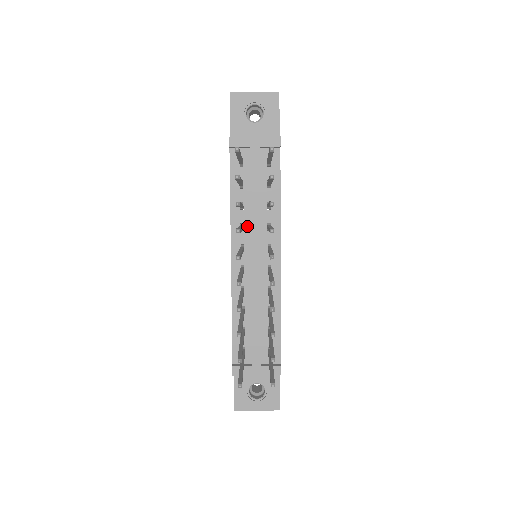
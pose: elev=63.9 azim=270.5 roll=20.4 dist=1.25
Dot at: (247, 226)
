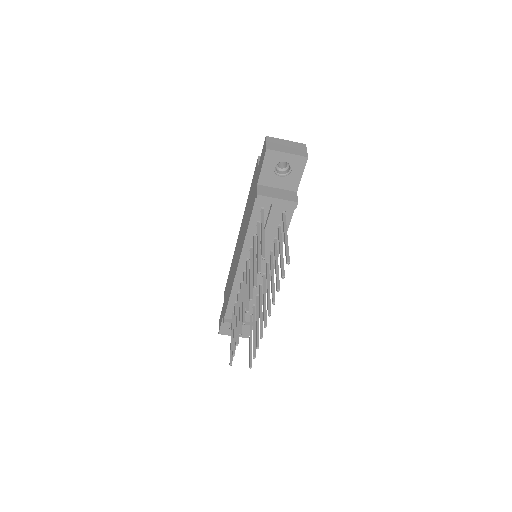
Dot at: occluded
